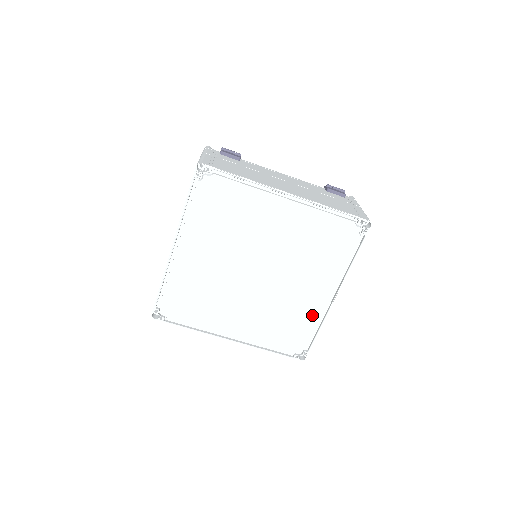
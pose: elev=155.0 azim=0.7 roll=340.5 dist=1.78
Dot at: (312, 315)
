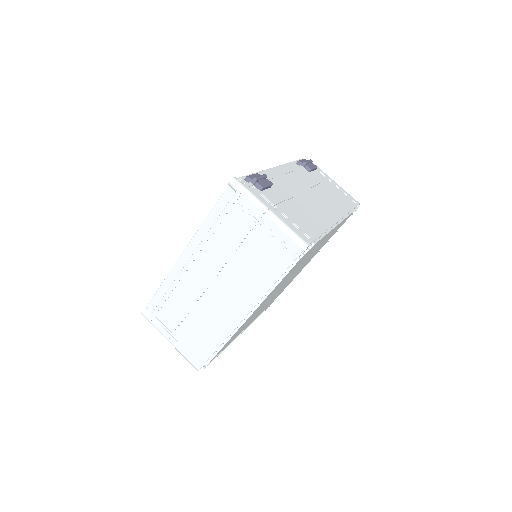
Dot at: (294, 277)
